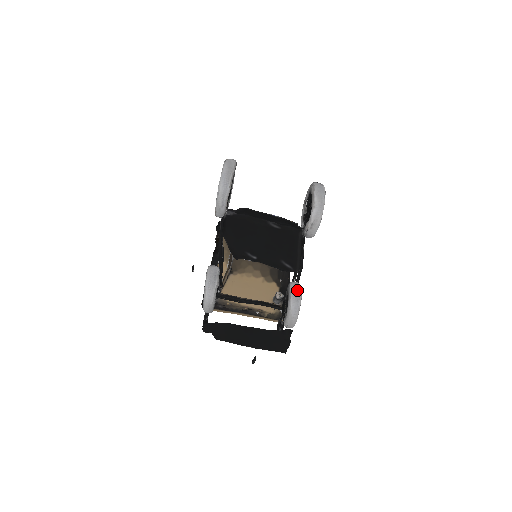
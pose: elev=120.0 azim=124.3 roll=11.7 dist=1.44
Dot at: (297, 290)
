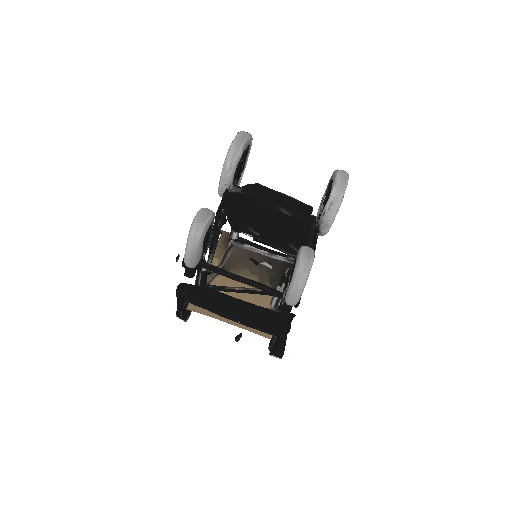
Dot at: (309, 248)
